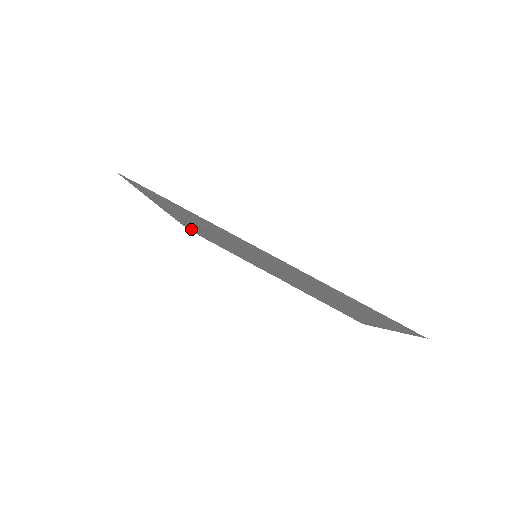
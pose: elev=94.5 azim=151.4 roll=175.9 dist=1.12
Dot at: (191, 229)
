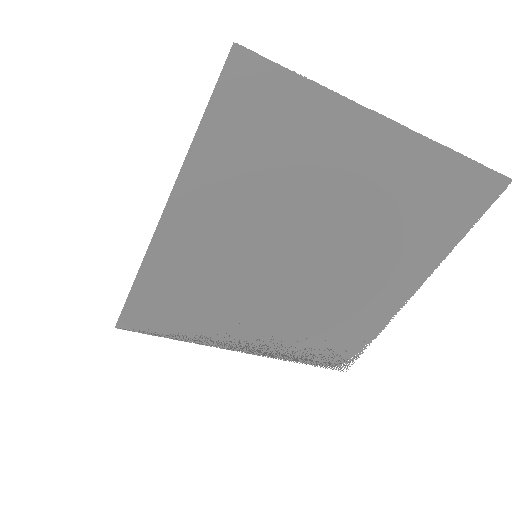
Dot at: (318, 356)
